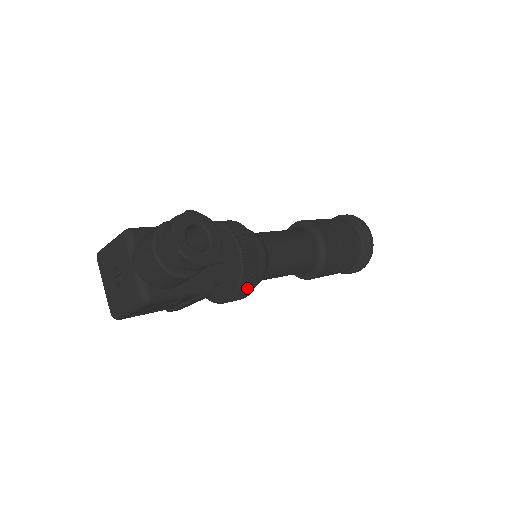
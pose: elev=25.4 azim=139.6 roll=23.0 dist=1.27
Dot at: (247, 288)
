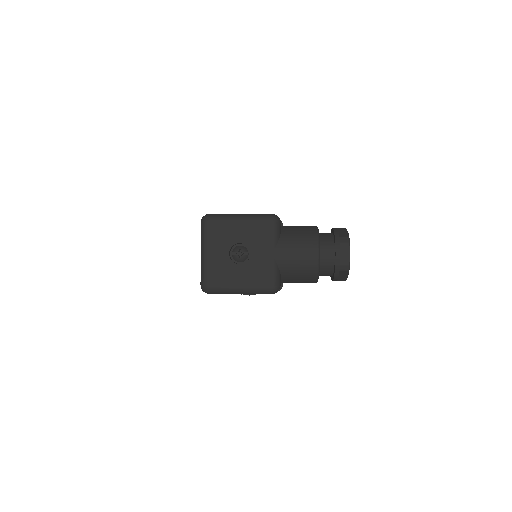
Dot at: occluded
